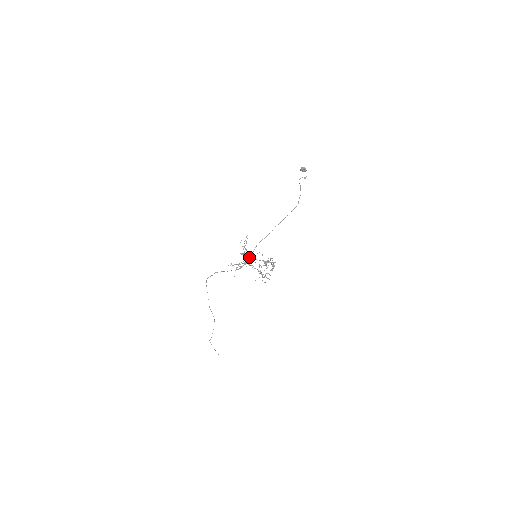
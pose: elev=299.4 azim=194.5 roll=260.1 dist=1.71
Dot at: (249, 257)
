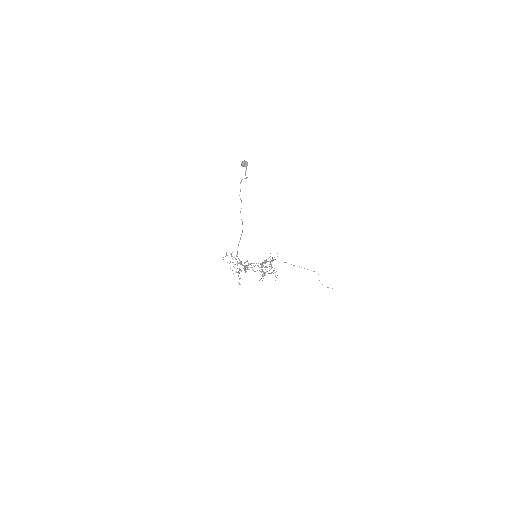
Dot at: (243, 265)
